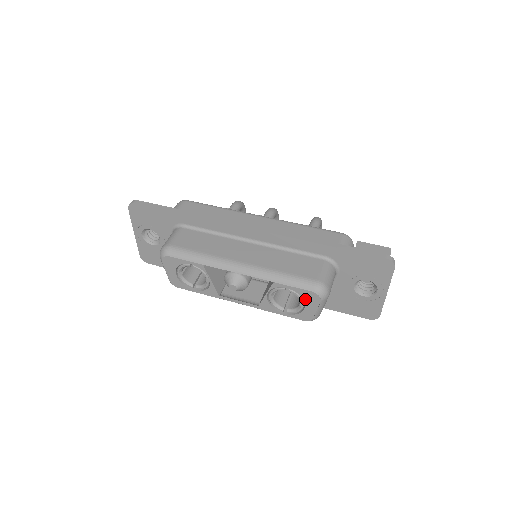
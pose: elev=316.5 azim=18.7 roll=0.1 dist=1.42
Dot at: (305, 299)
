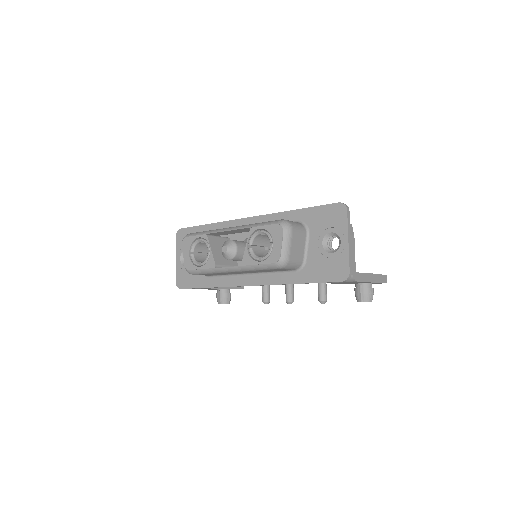
Dot at: (272, 235)
